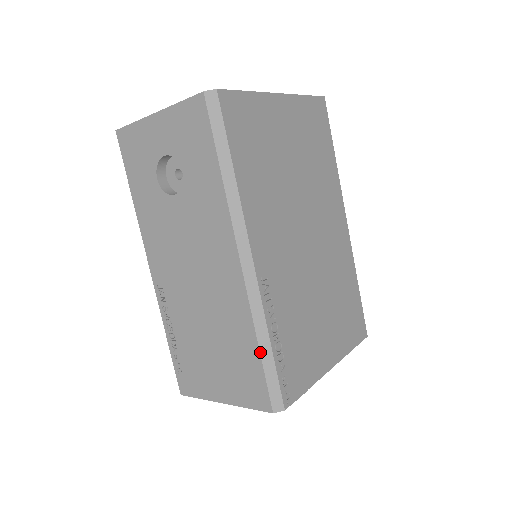
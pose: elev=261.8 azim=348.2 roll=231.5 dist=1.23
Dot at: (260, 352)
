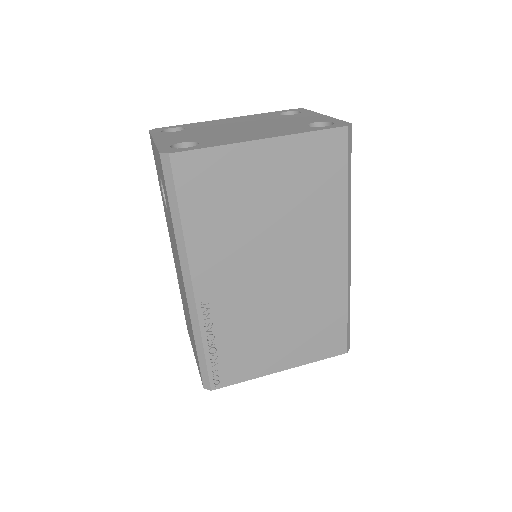
Dot at: (196, 349)
